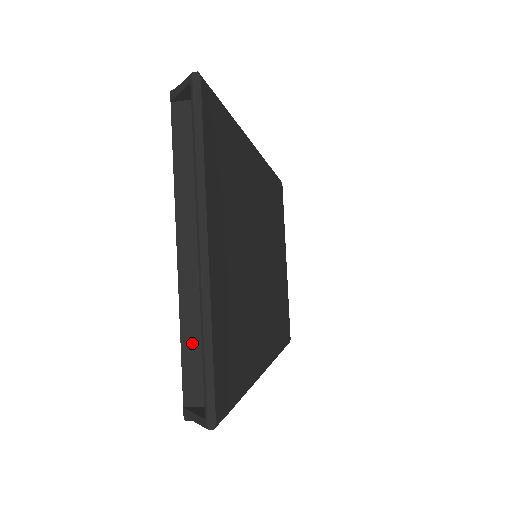
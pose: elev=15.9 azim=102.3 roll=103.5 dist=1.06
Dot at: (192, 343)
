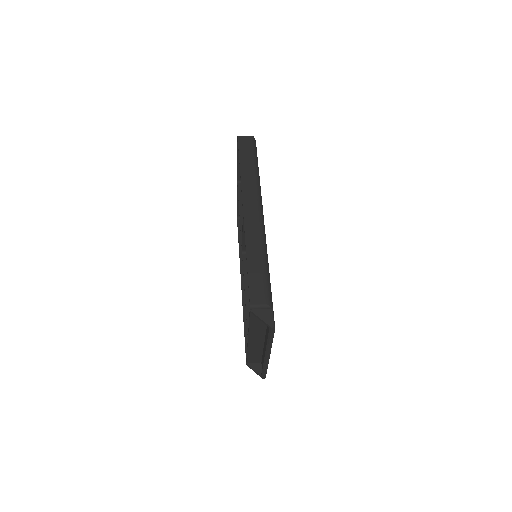
Dot at: (252, 355)
